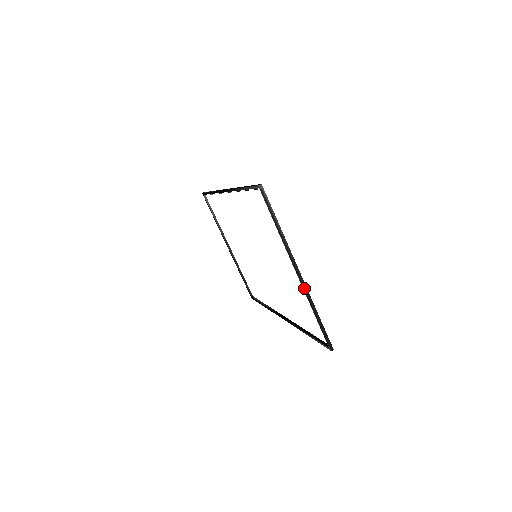
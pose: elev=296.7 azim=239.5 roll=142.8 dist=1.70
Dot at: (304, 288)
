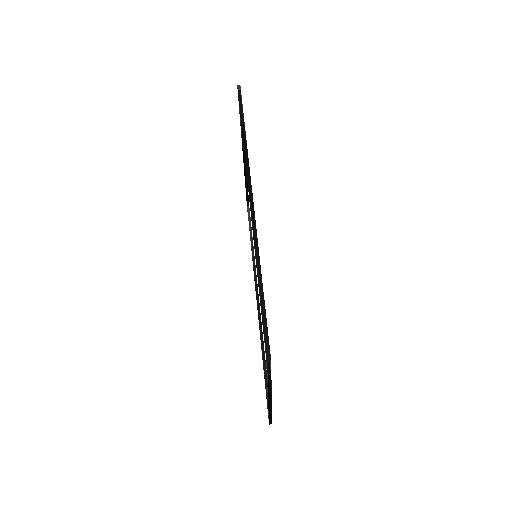
Dot at: (269, 405)
